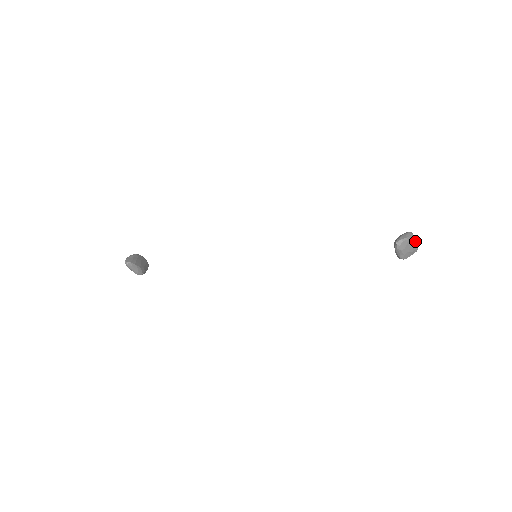
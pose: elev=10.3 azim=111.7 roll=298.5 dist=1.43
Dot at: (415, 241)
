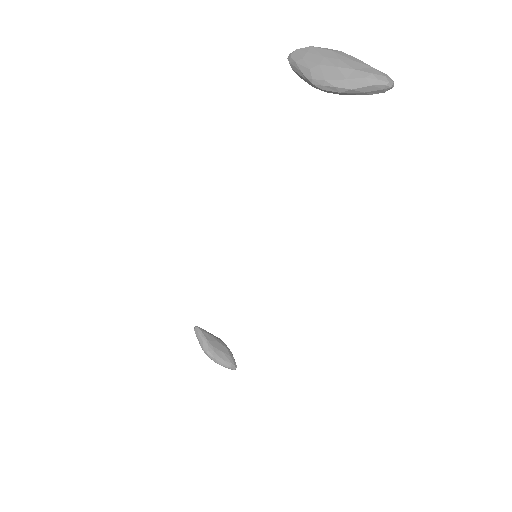
Dot at: (353, 60)
